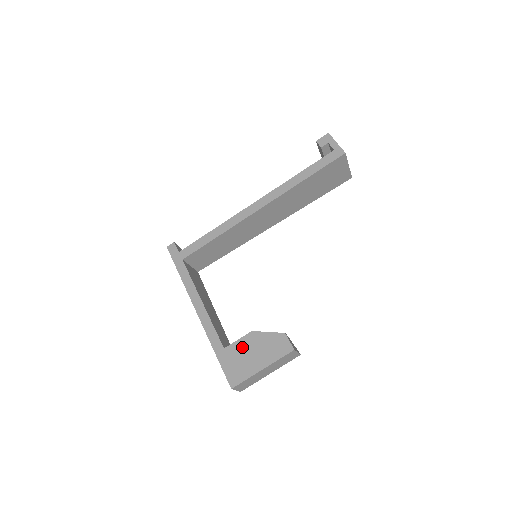
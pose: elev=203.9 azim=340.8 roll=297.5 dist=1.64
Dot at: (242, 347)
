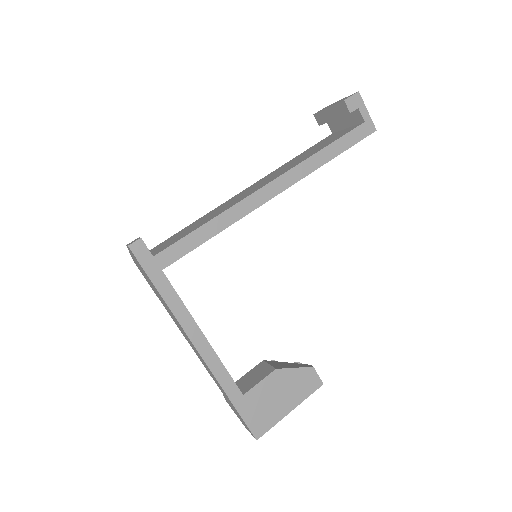
Dot at: (266, 390)
